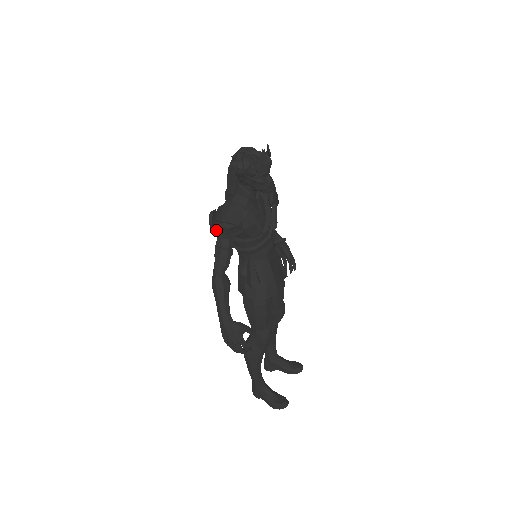
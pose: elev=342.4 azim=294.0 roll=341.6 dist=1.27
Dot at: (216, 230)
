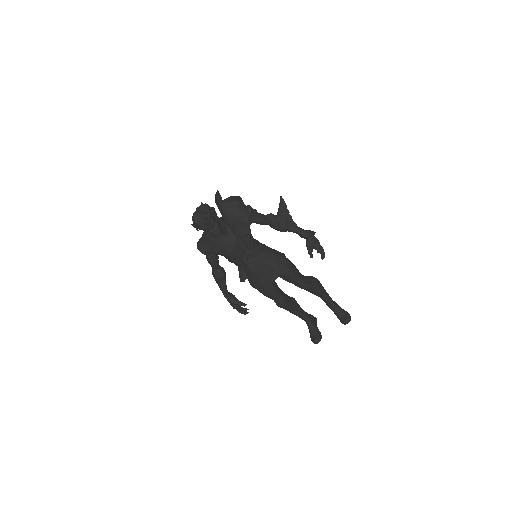
Dot at: occluded
